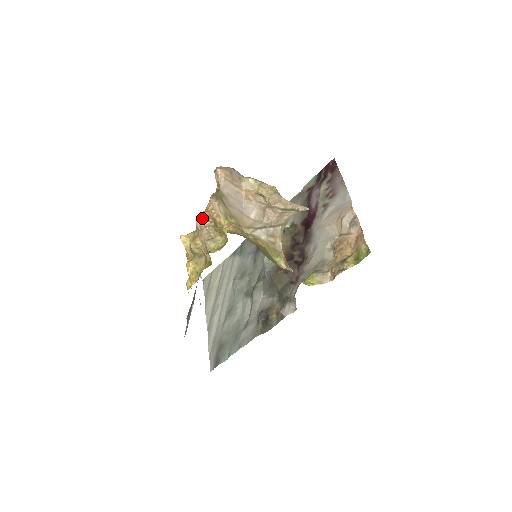
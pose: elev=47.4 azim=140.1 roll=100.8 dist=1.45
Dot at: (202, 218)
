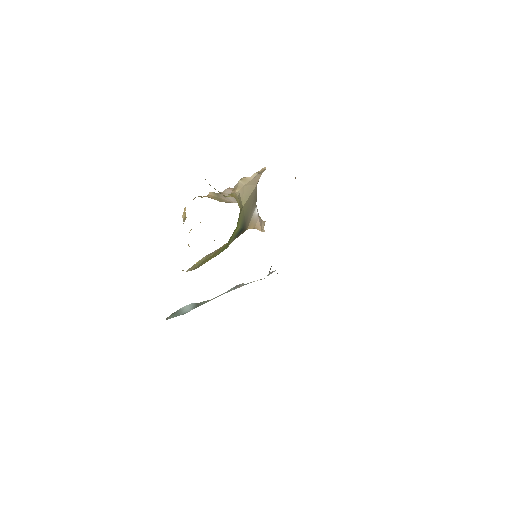
Dot at: occluded
